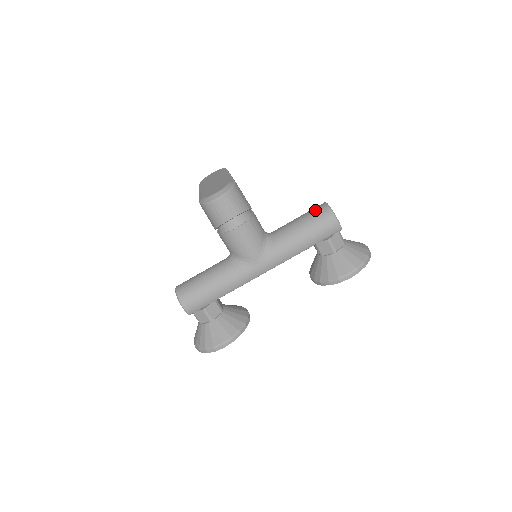
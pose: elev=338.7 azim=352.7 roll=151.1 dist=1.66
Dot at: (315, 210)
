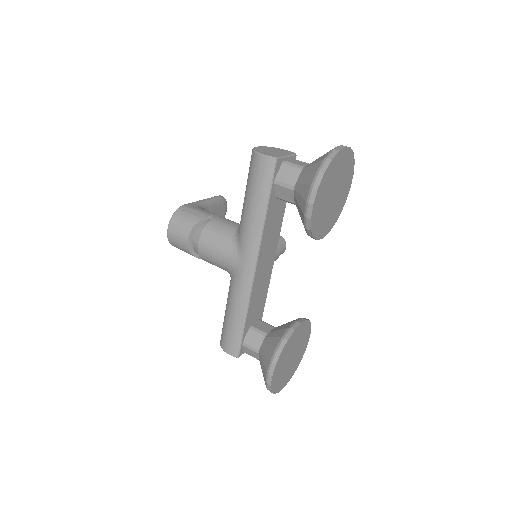
Dot at: occluded
